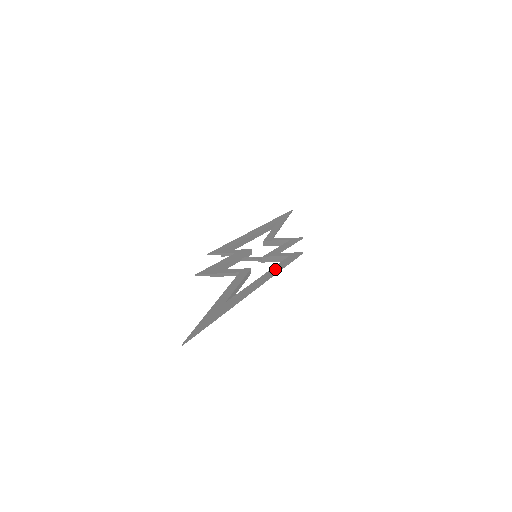
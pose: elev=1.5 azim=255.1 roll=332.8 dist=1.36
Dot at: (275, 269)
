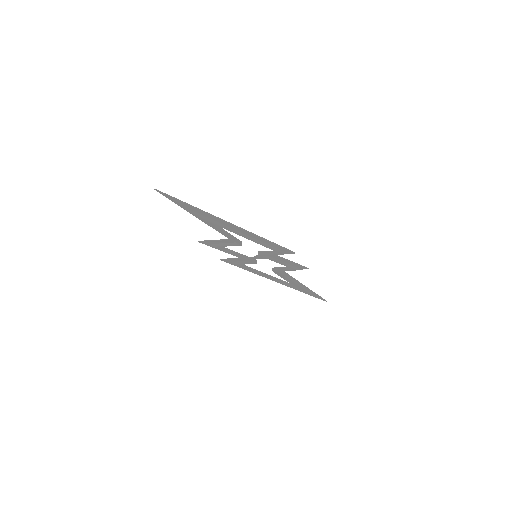
Dot at: (259, 238)
